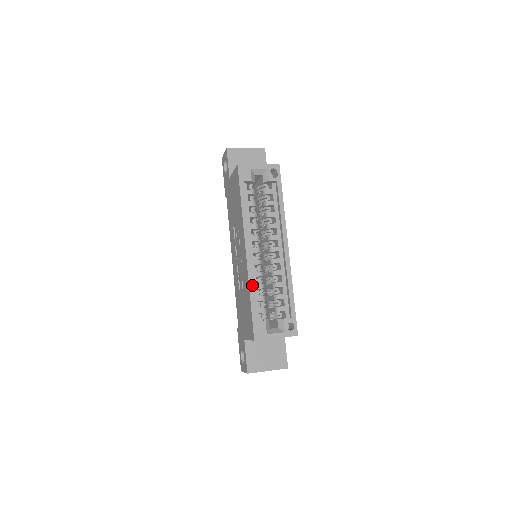
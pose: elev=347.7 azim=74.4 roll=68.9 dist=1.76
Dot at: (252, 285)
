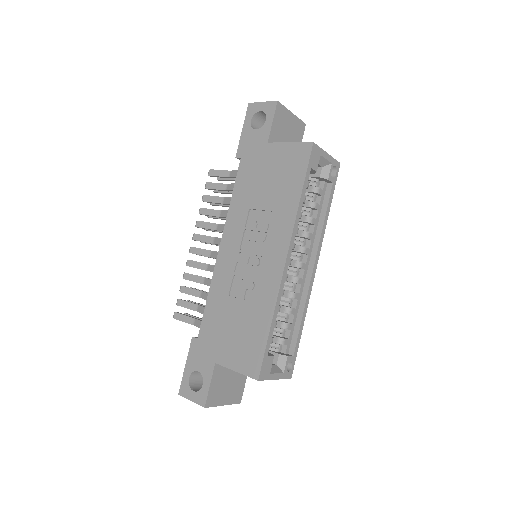
Dot at: (278, 308)
